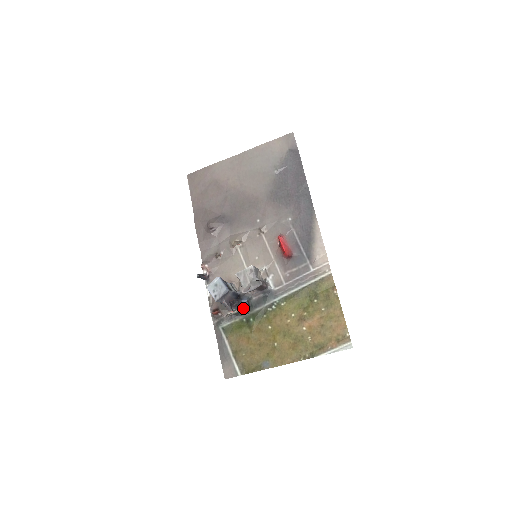
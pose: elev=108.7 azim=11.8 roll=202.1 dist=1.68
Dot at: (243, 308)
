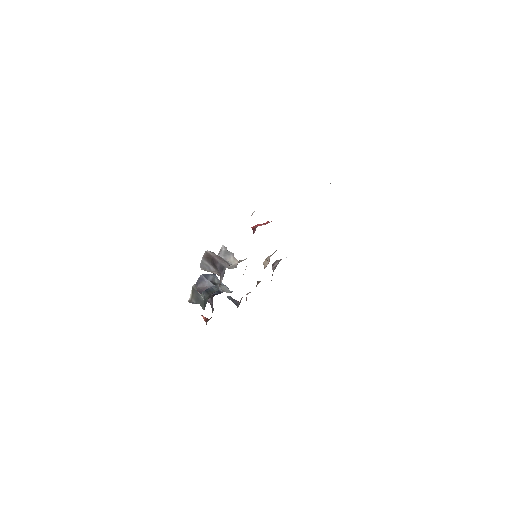
Dot at: (203, 293)
